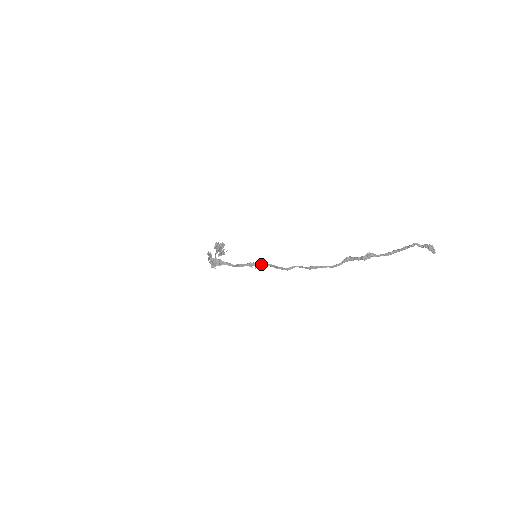
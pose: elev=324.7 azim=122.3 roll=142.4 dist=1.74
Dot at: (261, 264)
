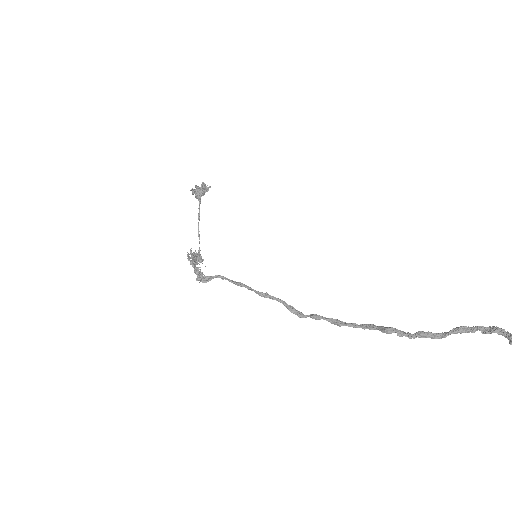
Dot at: (266, 295)
